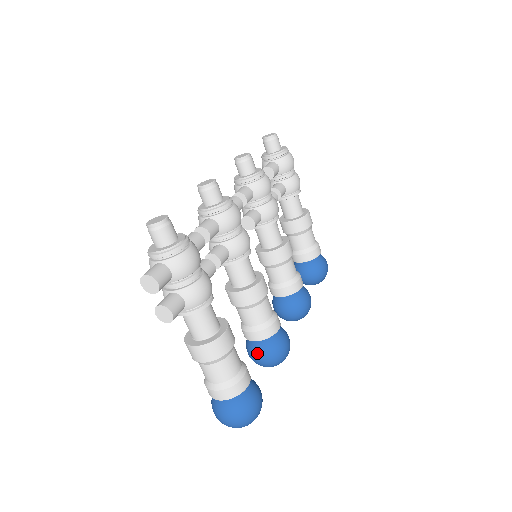
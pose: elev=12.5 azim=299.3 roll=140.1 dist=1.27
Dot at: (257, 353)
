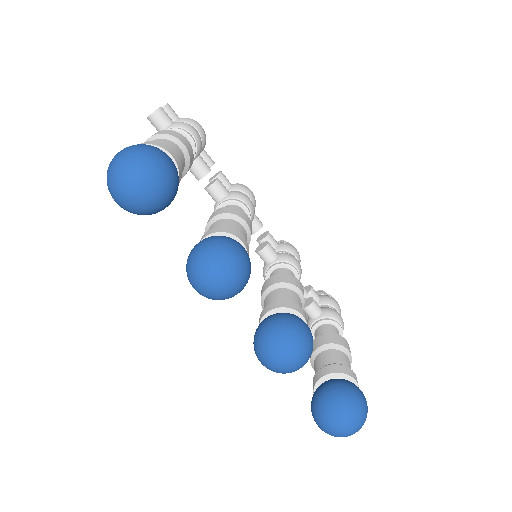
Dot at: (199, 242)
